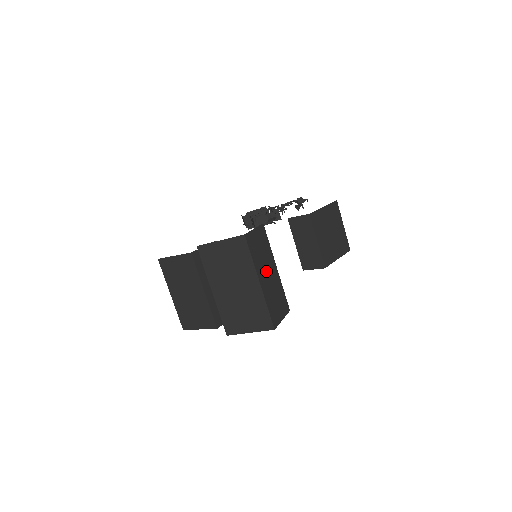
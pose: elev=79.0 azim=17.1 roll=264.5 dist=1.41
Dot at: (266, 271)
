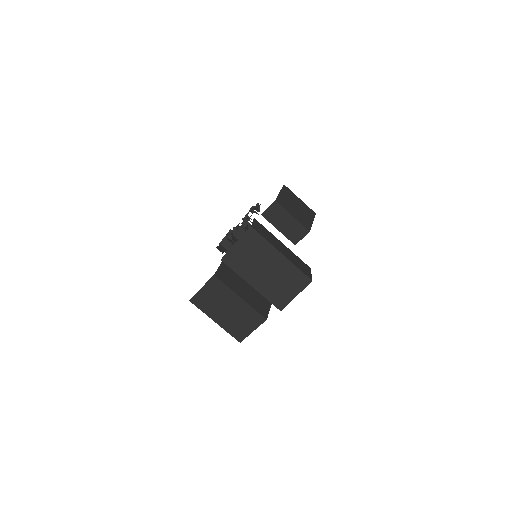
Dot at: (279, 246)
